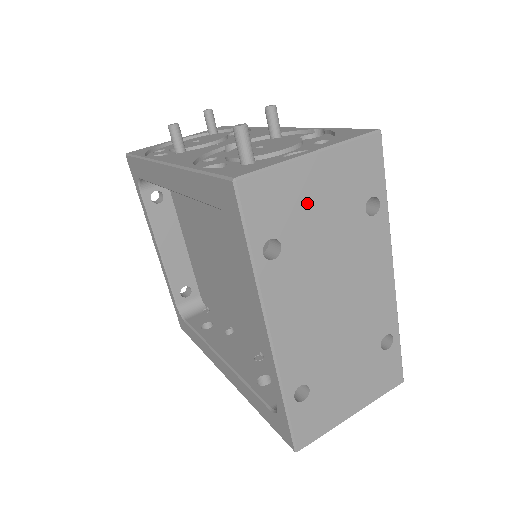
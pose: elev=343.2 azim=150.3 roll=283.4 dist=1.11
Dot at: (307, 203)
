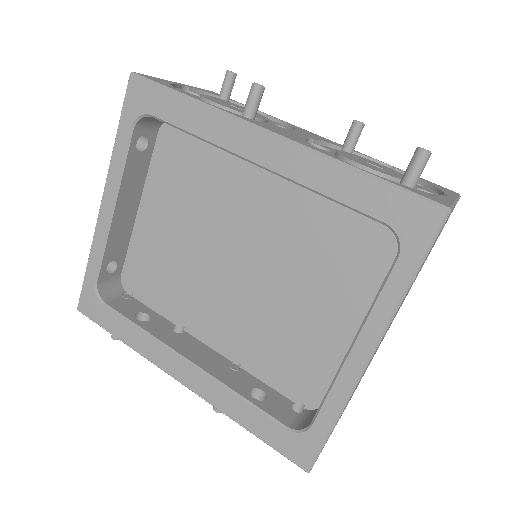
Dot at: occluded
